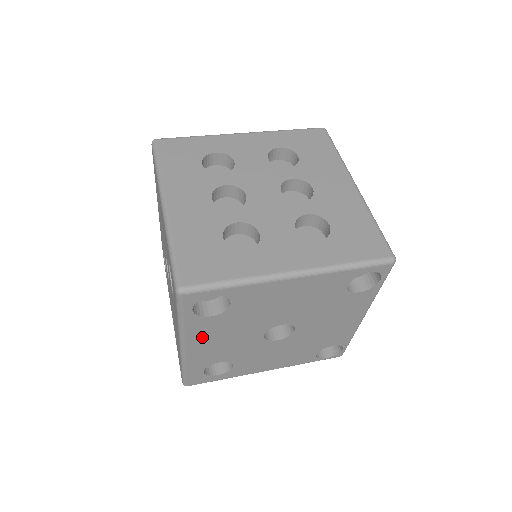
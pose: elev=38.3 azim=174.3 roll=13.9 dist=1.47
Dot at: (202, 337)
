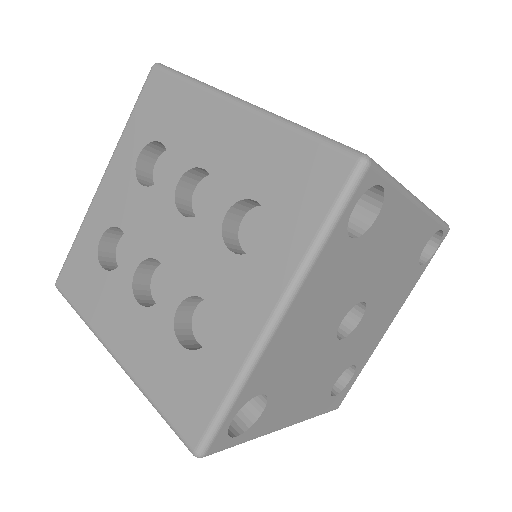
Dot at: (285, 412)
